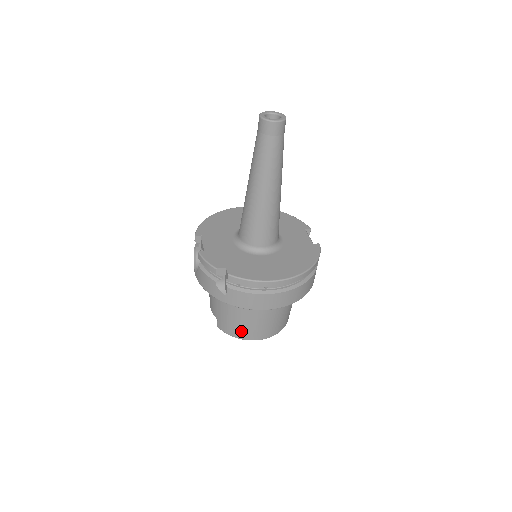
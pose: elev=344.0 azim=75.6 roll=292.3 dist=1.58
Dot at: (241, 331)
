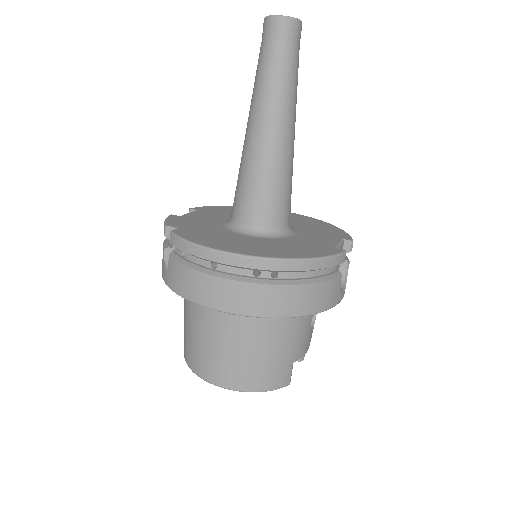
Dot at: (197, 358)
